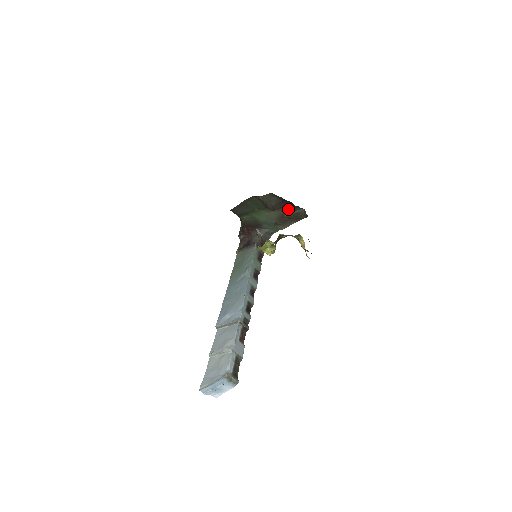
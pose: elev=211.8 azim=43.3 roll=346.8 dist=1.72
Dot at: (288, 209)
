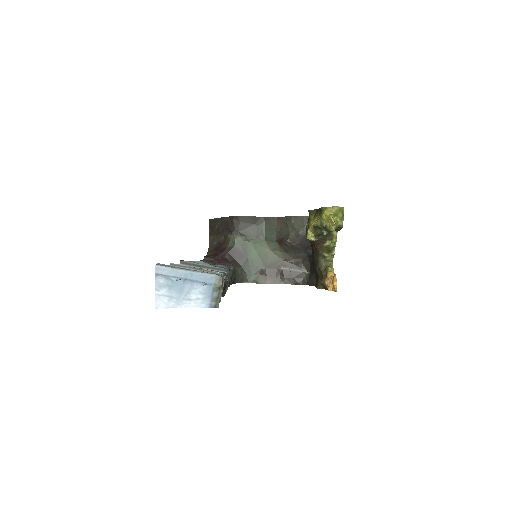
Dot at: (293, 261)
